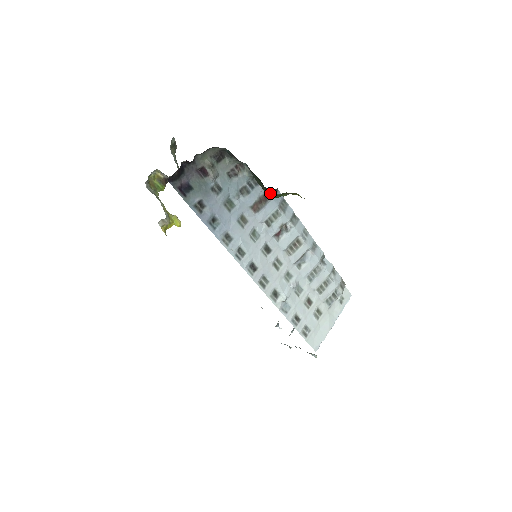
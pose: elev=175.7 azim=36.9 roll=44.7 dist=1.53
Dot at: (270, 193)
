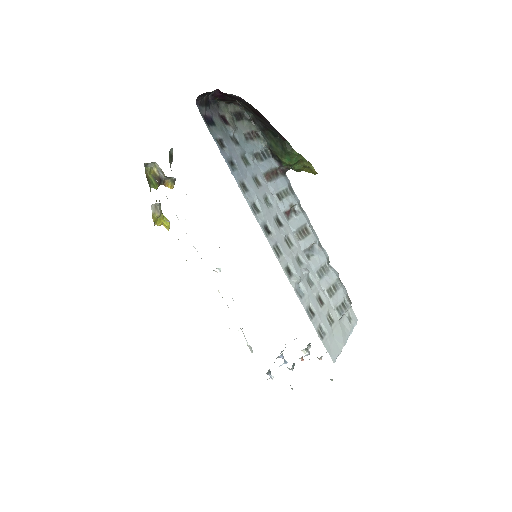
Dot at: (289, 149)
